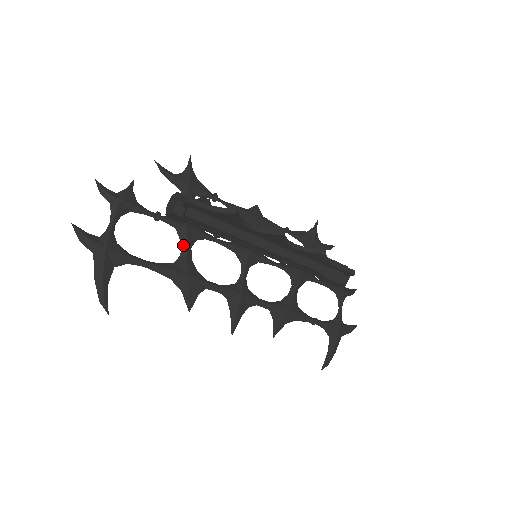
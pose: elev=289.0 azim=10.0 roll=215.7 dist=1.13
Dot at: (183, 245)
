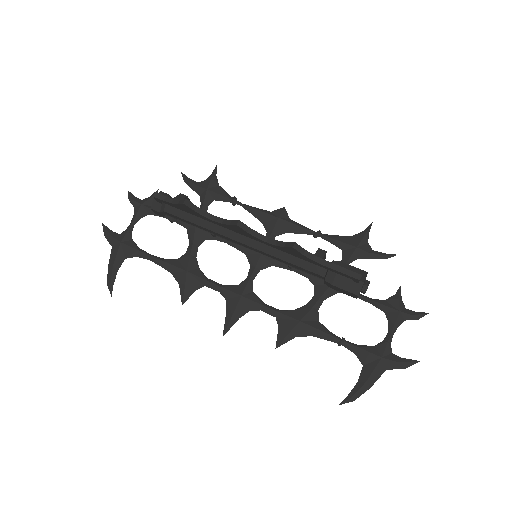
Dot at: (190, 244)
